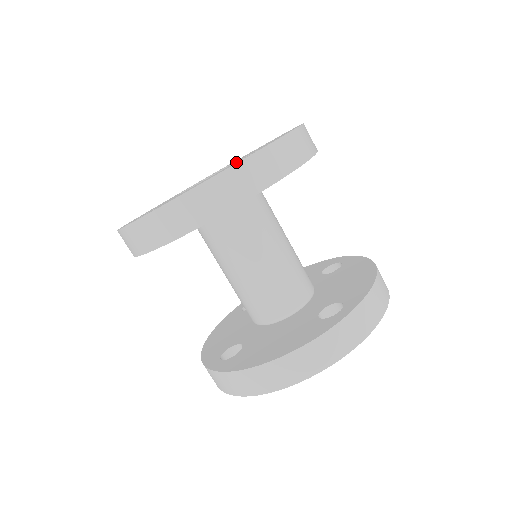
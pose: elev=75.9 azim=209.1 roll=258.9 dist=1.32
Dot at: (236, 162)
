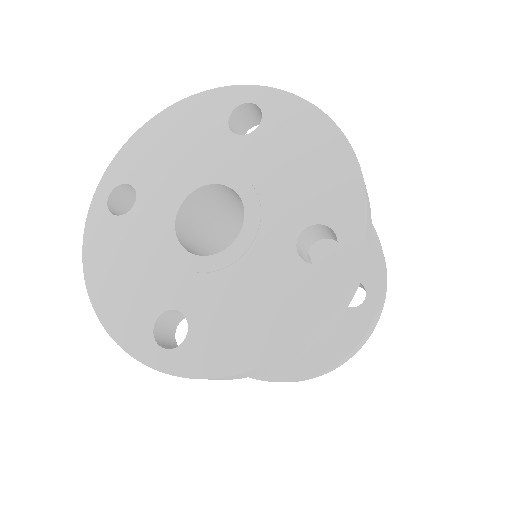
Dot at: (171, 309)
